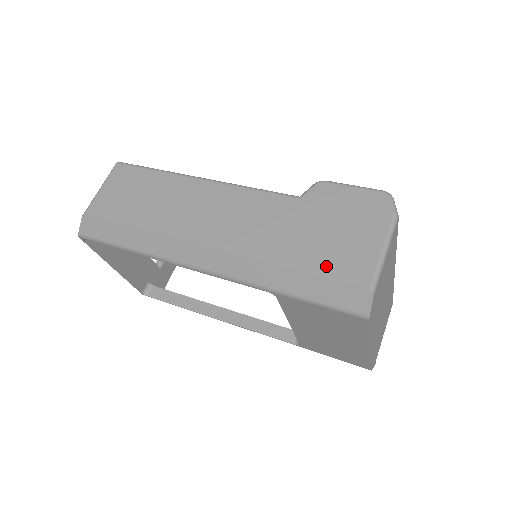
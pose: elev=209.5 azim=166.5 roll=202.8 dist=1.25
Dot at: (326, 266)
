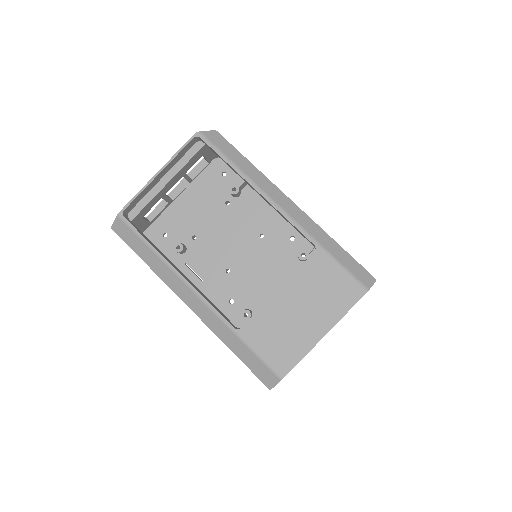
Dot at: occluded
